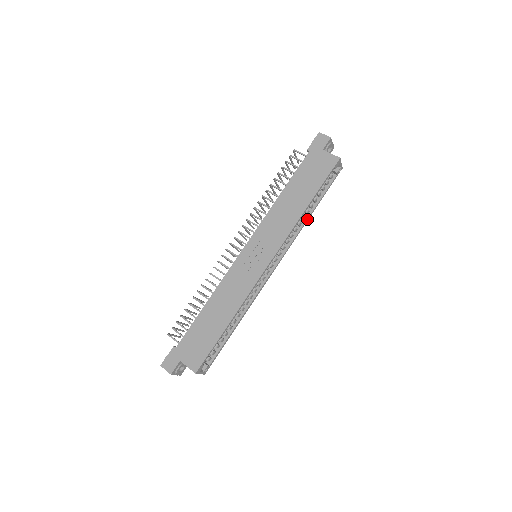
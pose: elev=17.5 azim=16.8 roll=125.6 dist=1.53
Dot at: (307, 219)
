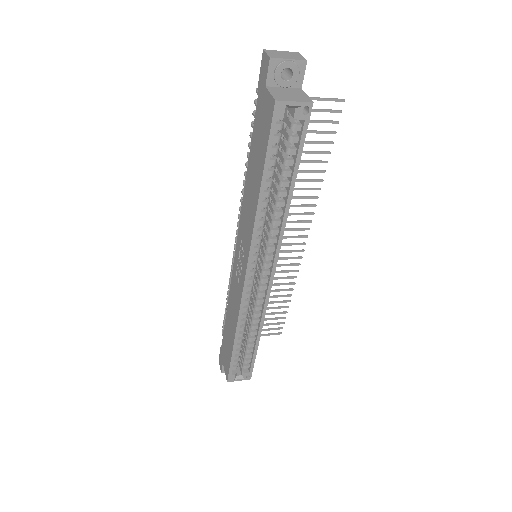
Dot at: (286, 204)
